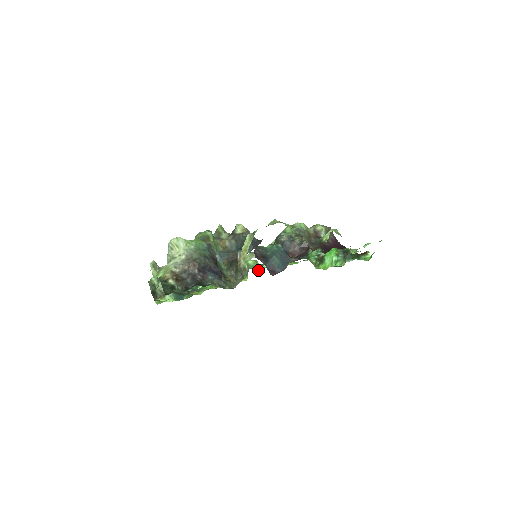
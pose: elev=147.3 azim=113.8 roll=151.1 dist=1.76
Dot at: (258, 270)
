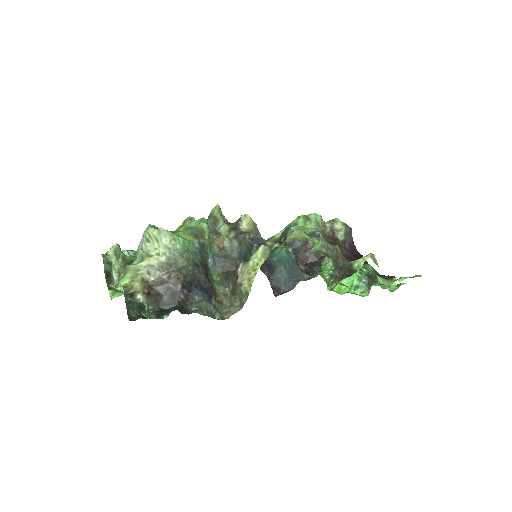
Dot at: occluded
